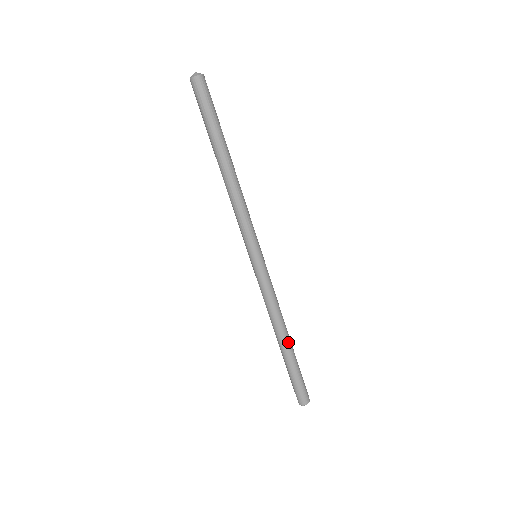
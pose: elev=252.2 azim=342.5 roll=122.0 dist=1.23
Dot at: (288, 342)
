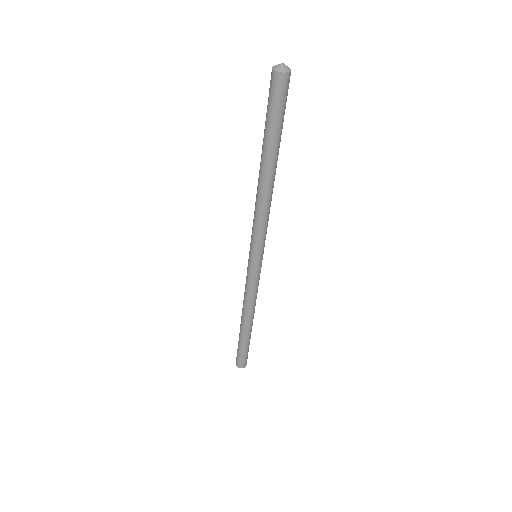
Dot at: (245, 326)
